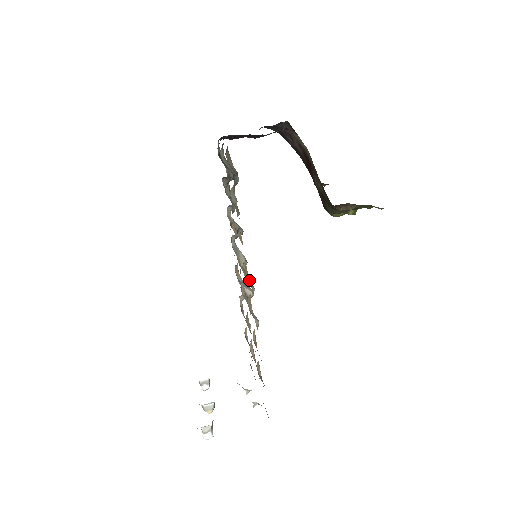
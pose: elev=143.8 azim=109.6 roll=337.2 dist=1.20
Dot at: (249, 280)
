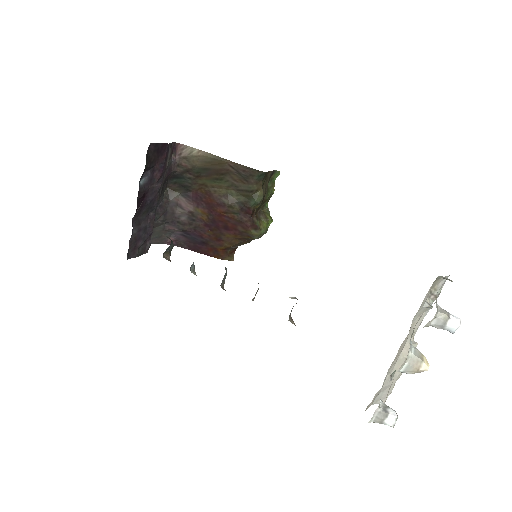
Dot at: occluded
